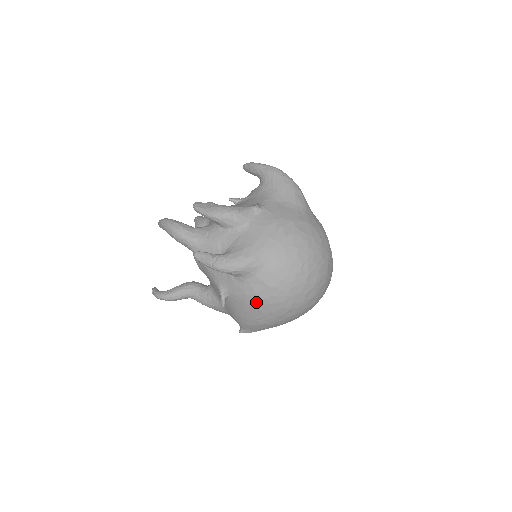
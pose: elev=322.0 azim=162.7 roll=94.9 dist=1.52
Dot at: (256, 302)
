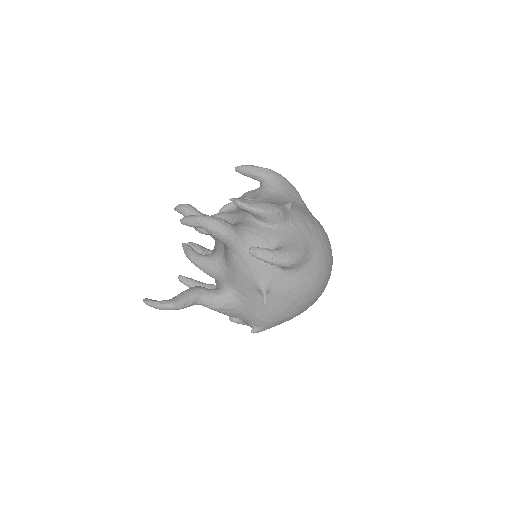
Dot at: (297, 295)
